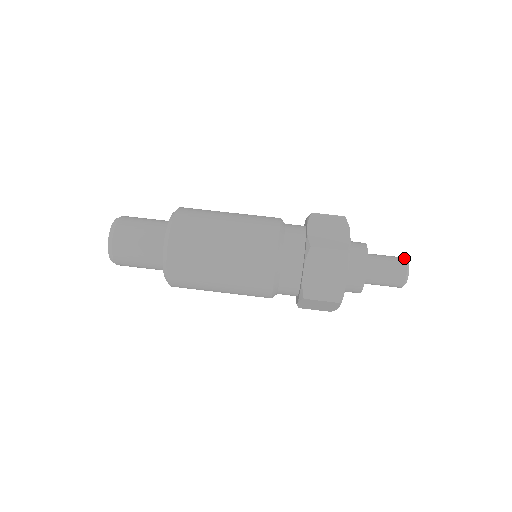
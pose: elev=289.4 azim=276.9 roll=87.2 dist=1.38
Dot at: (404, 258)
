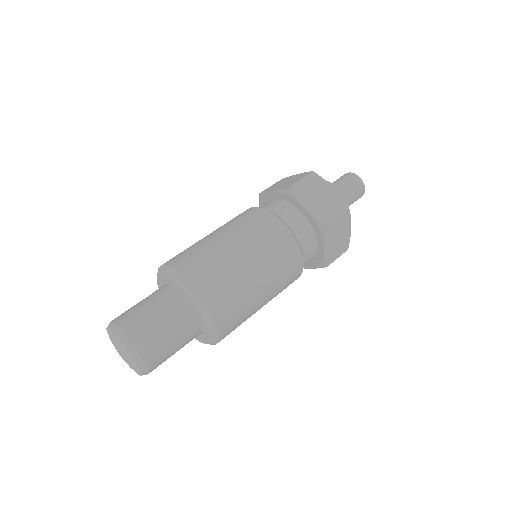
Dot at: occluded
